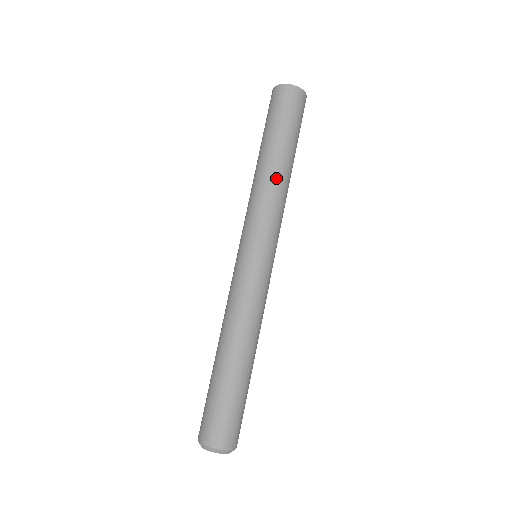
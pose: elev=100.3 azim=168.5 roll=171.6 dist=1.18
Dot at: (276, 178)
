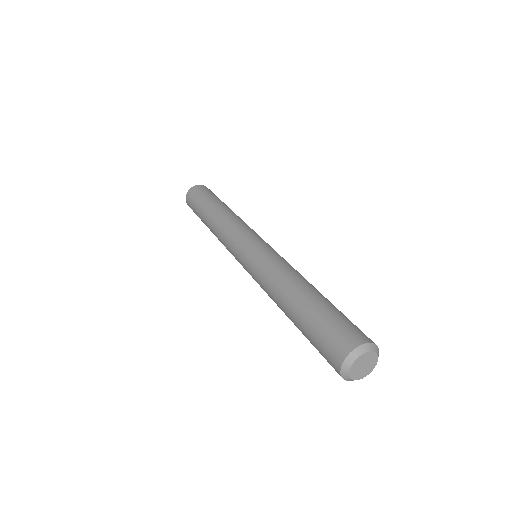
Dot at: occluded
